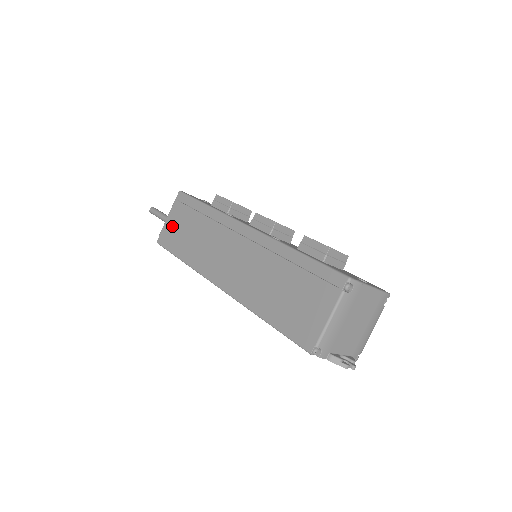
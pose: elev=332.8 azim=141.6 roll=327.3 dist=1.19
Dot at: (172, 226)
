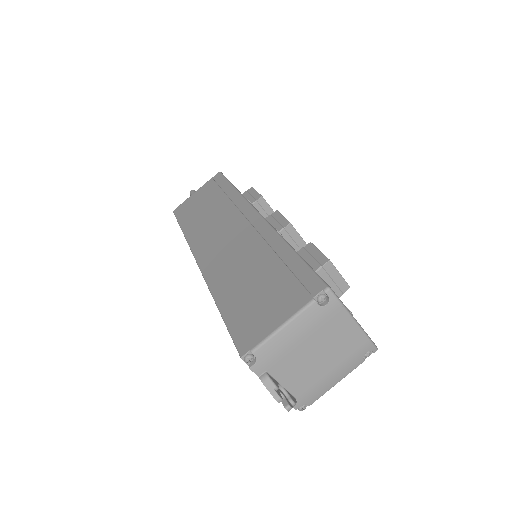
Dot at: (194, 200)
